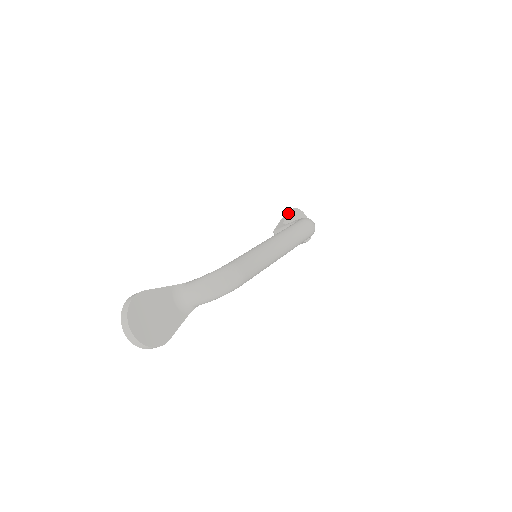
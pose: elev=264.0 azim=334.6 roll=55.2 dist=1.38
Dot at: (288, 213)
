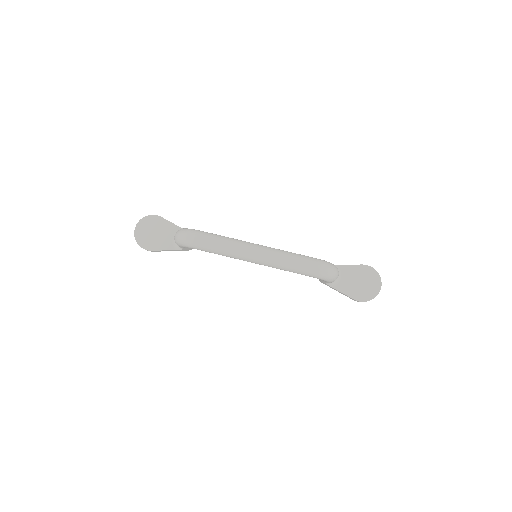
Dot at: occluded
